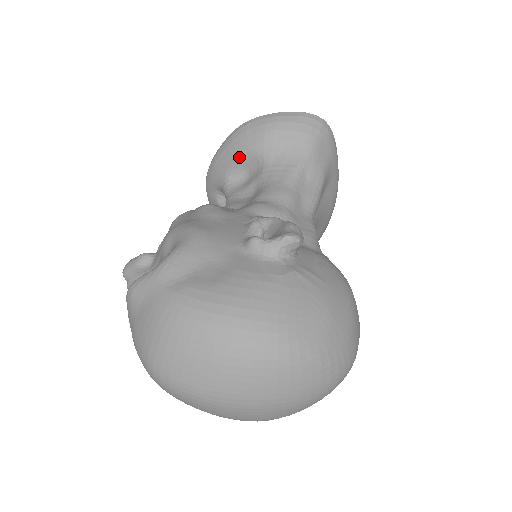
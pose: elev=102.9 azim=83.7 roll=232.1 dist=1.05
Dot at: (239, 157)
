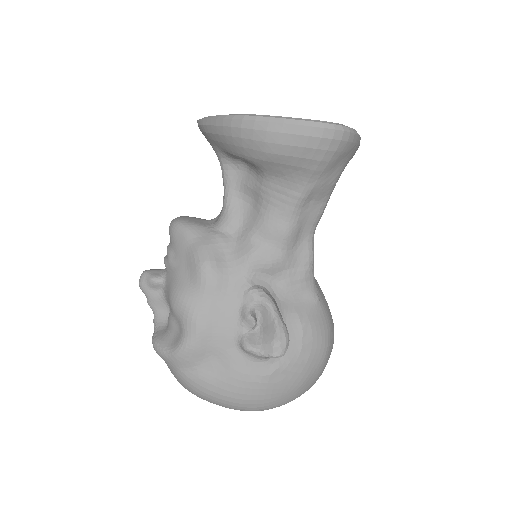
Dot at: (234, 155)
